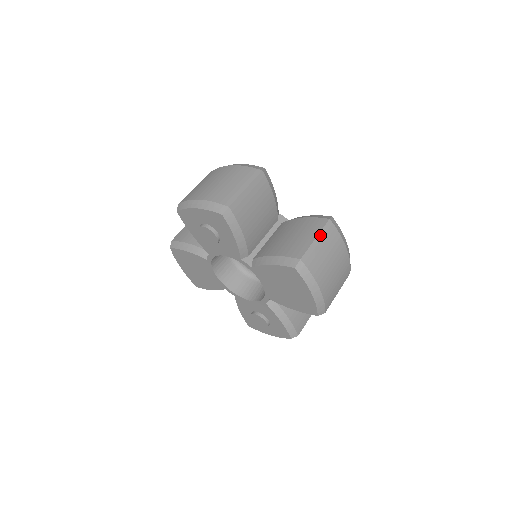
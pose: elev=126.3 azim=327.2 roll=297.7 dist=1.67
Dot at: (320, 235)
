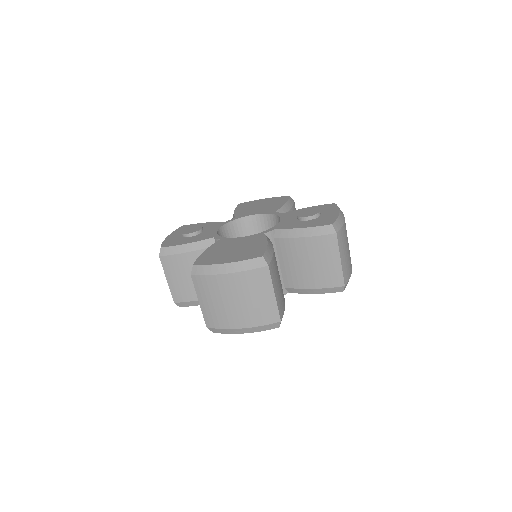
Dot at: (340, 253)
